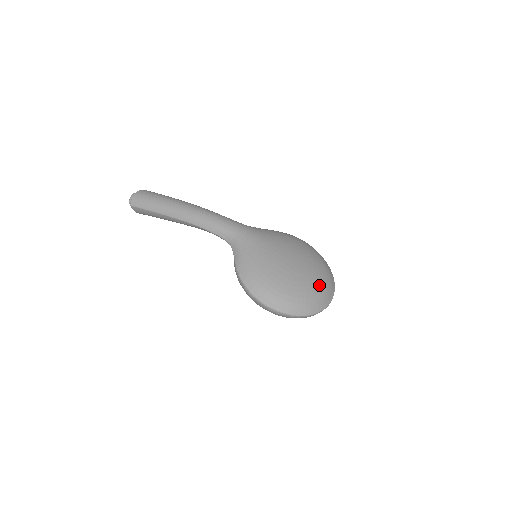
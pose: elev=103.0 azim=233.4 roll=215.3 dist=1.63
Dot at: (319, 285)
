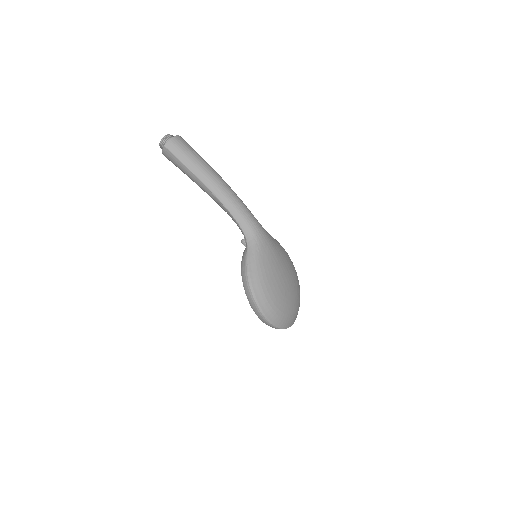
Dot at: (296, 306)
